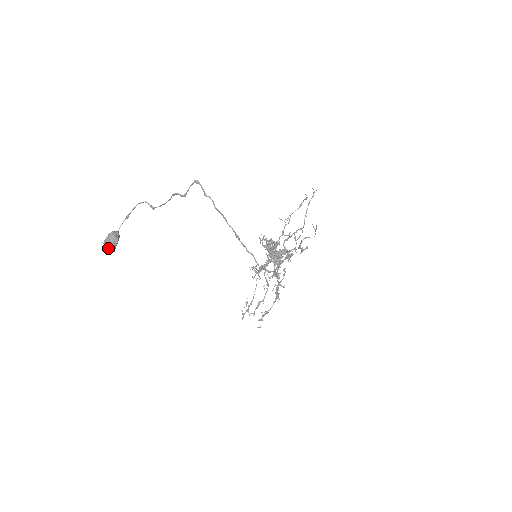
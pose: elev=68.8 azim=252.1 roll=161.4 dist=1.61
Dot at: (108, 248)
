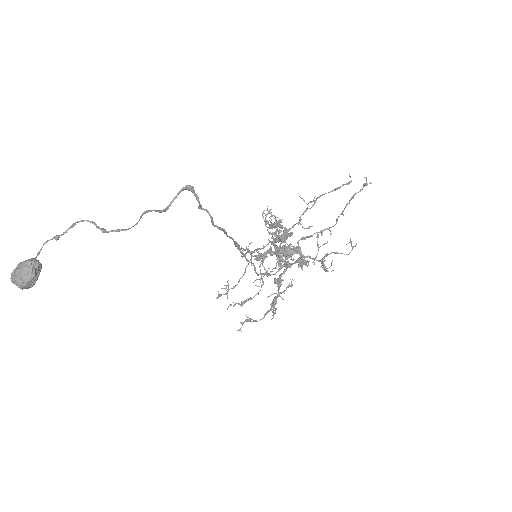
Dot at: (20, 287)
